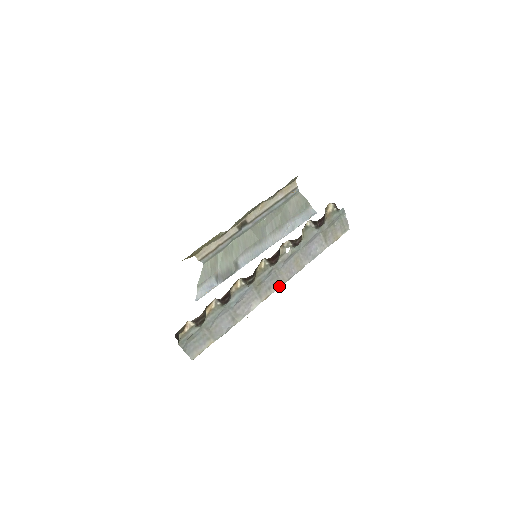
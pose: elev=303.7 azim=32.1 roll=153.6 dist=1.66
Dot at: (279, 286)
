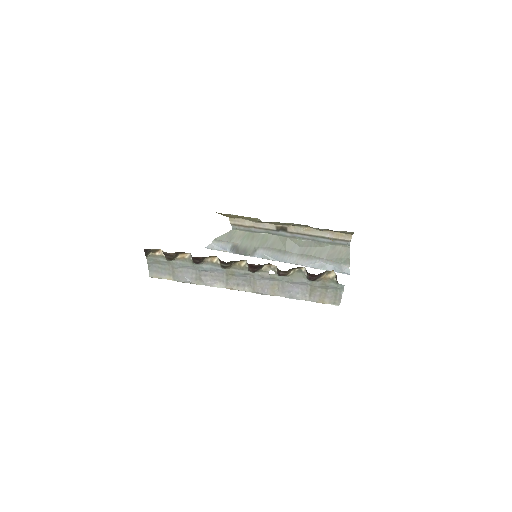
Dot at: (247, 290)
